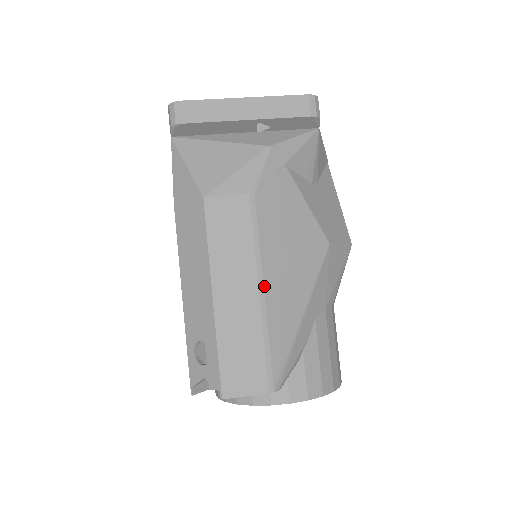
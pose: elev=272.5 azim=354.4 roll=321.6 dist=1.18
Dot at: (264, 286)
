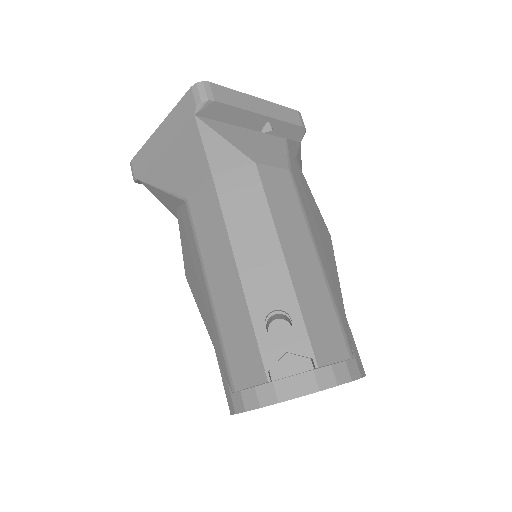
Dot at: (318, 253)
